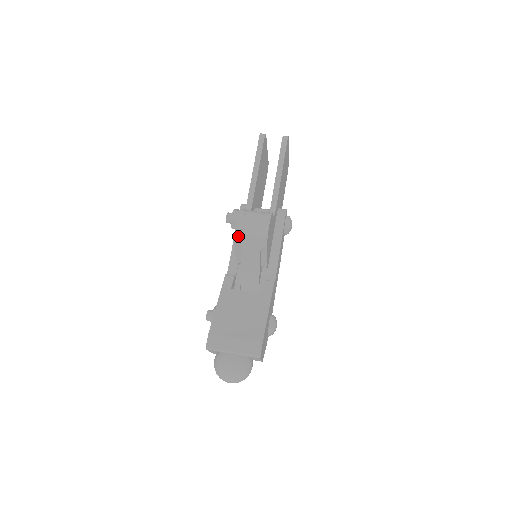
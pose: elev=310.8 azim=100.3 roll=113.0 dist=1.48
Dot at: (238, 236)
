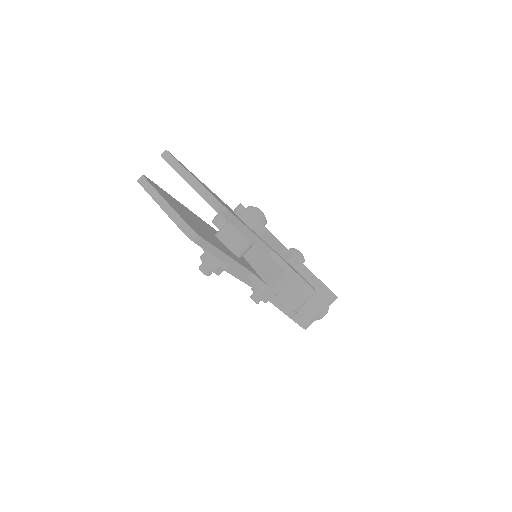
Dot at: occluded
